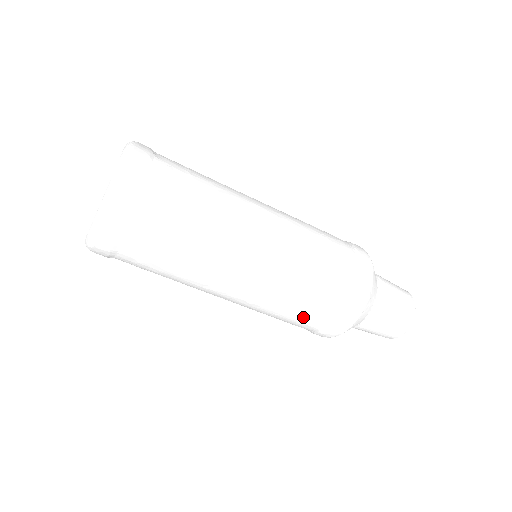
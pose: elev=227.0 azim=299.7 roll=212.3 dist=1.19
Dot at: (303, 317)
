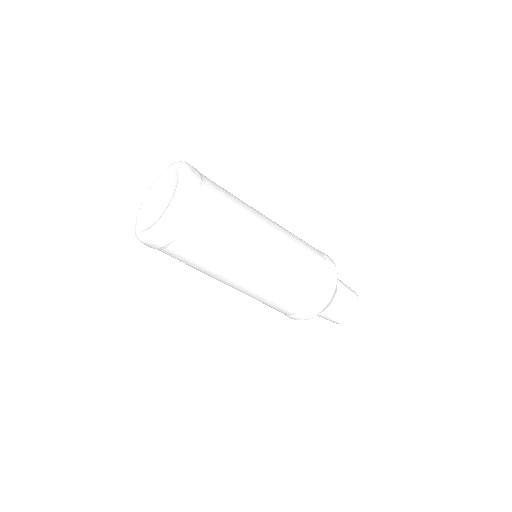
Dot at: (281, 307)
